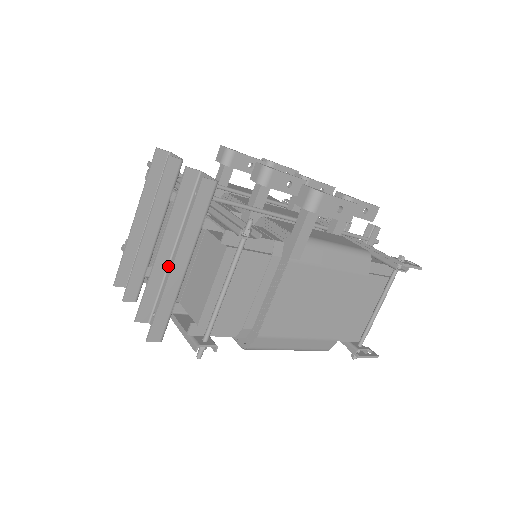
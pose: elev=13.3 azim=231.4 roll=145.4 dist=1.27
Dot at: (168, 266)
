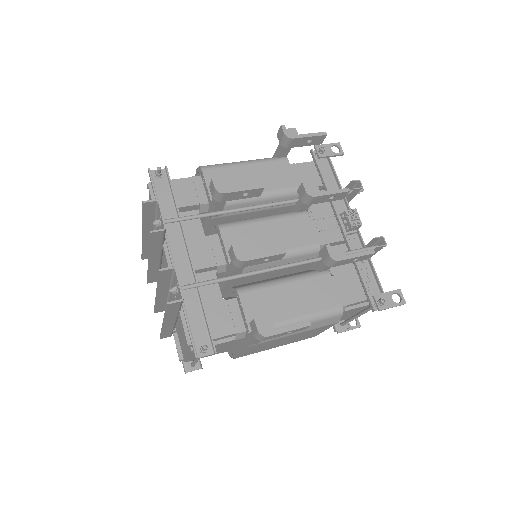
Dot at: (168, 297)
